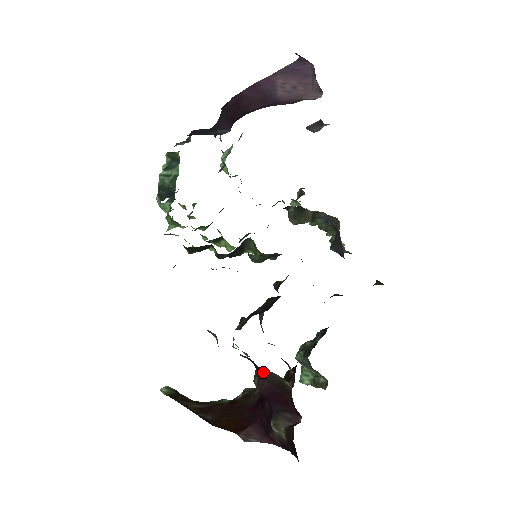
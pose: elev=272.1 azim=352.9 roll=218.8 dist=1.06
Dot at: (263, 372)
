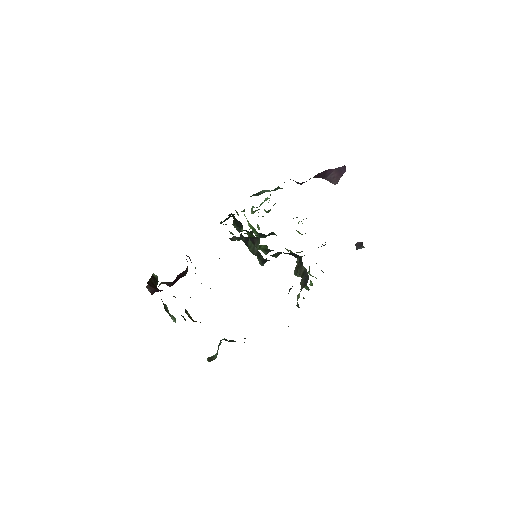
Dot at: occluded
